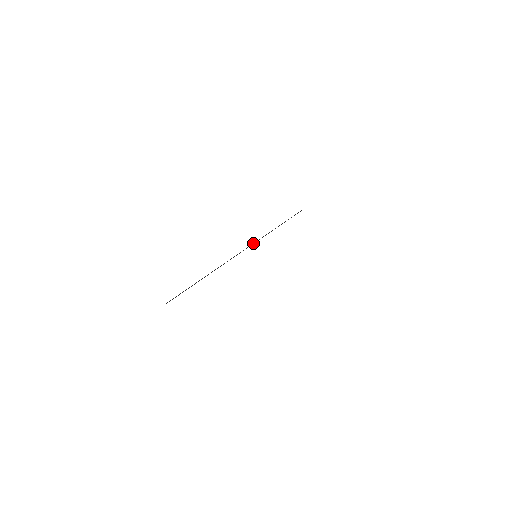
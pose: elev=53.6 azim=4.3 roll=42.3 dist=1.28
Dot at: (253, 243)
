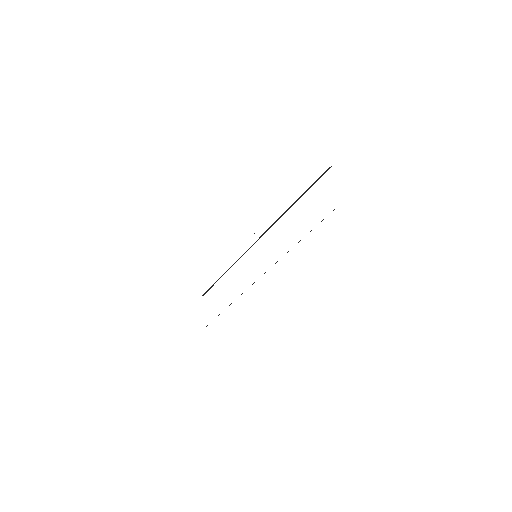
Dot at: (266, 230)
